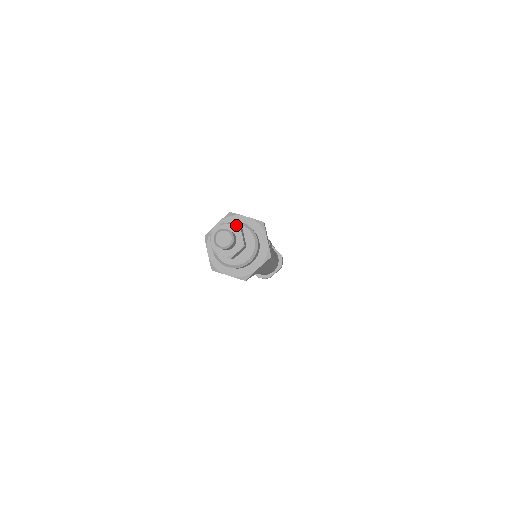
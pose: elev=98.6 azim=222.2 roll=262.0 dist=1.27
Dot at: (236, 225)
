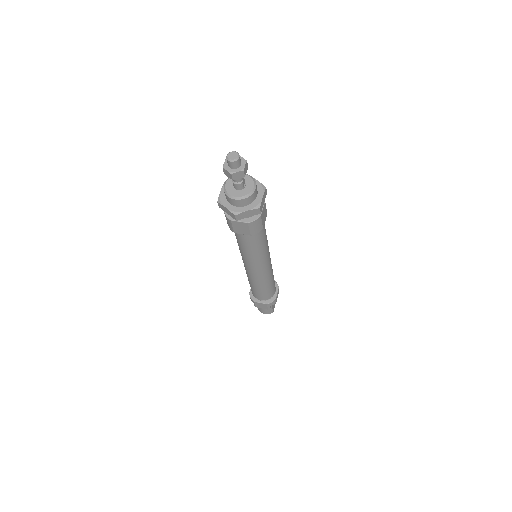
Dot at: occluded
